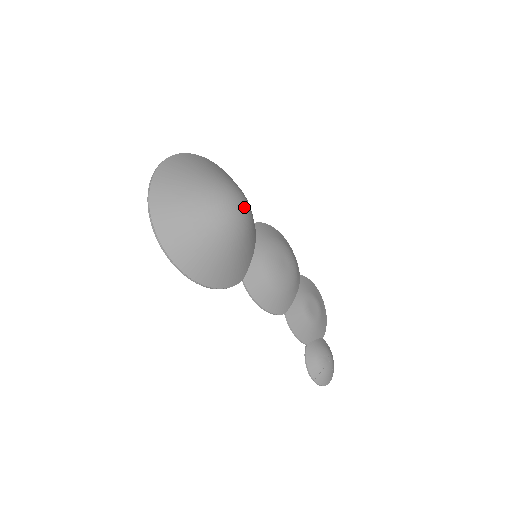
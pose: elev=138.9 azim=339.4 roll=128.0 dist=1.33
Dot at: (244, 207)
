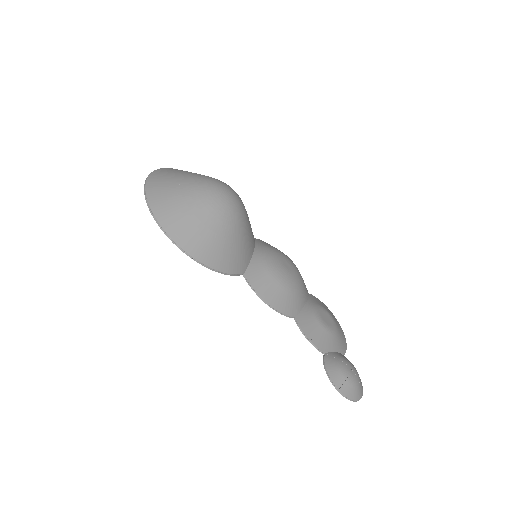
Dot at: (236, 196)
